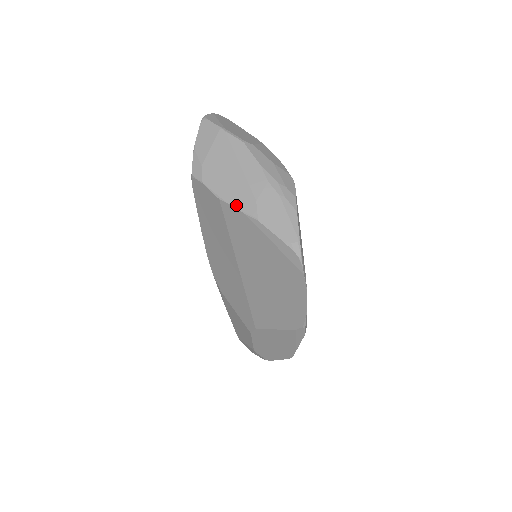
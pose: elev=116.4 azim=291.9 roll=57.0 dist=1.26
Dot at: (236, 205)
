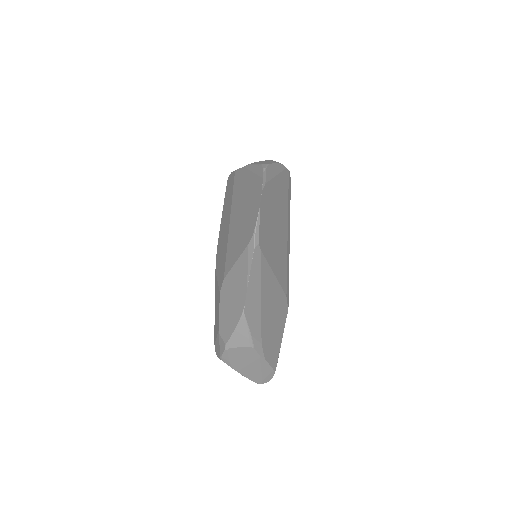
Dot at: (242, 167)
